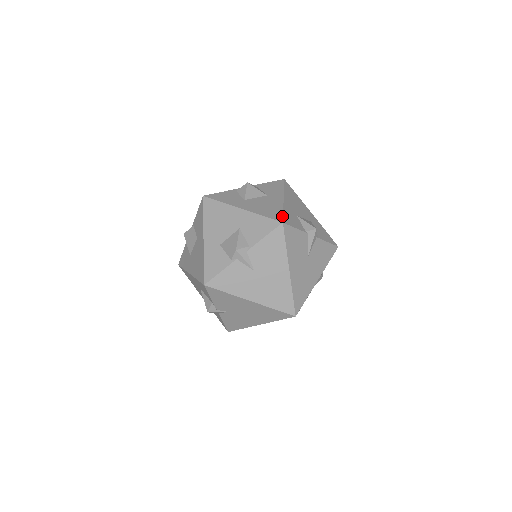
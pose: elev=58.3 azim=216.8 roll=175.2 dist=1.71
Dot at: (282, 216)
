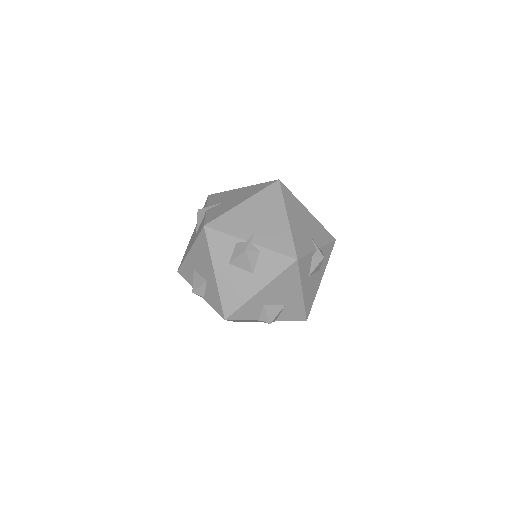
Dot at: (232, 313)
